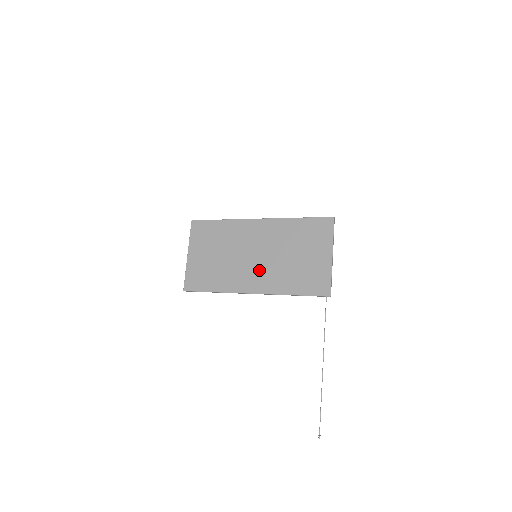
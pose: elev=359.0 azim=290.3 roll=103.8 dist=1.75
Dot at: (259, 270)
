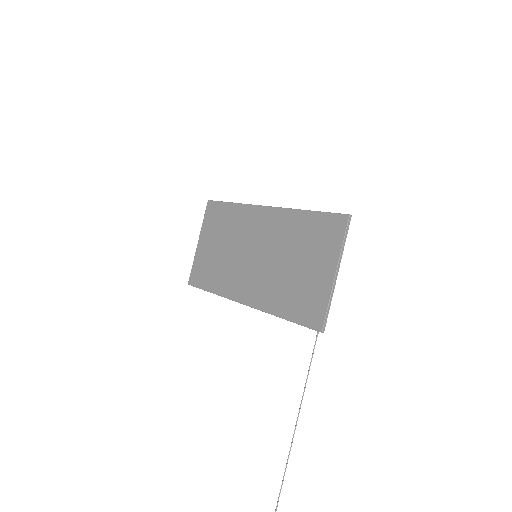
Dot at: (255, 275)
